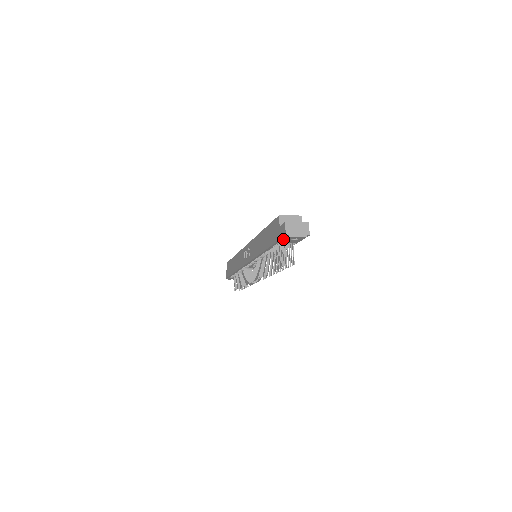
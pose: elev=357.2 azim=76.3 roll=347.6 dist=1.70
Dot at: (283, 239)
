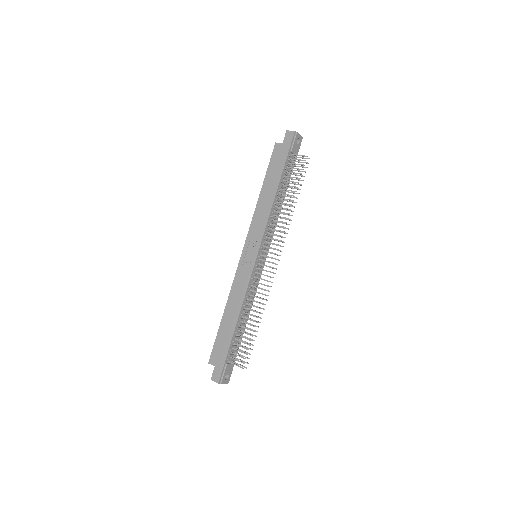
Dot at: (292, 144)
